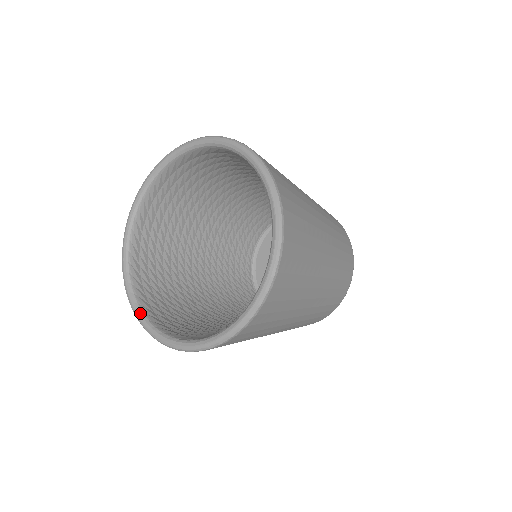
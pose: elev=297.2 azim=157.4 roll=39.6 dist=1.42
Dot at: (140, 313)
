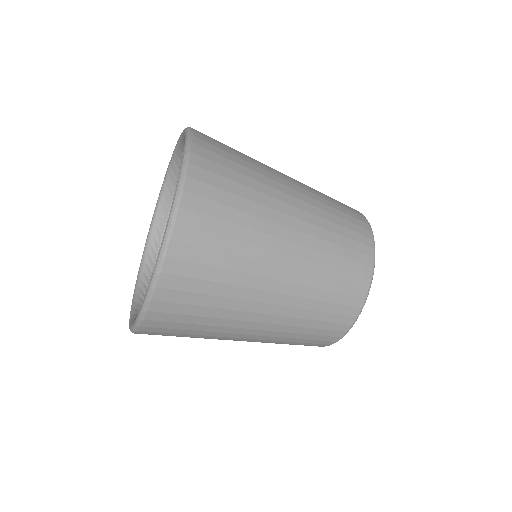
Dot at: occluded
